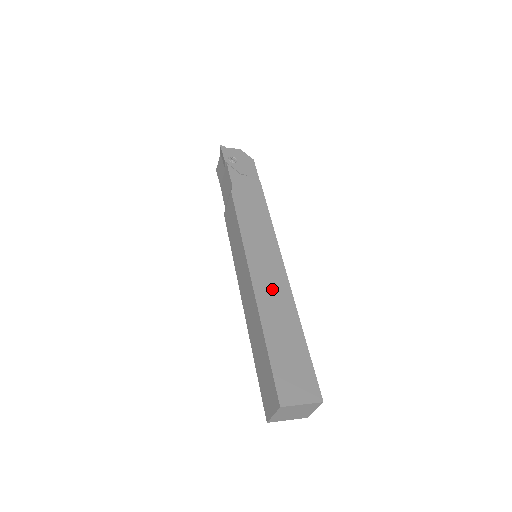
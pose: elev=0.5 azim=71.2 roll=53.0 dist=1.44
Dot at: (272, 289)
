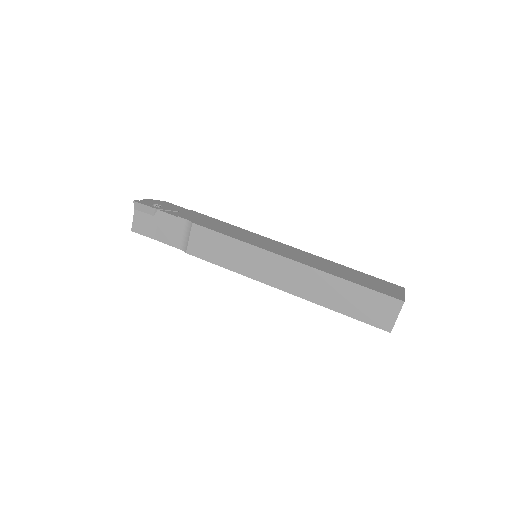
Dot at: (305, 258)
